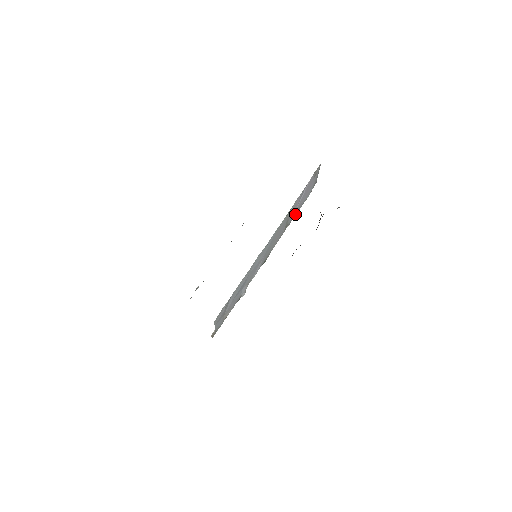
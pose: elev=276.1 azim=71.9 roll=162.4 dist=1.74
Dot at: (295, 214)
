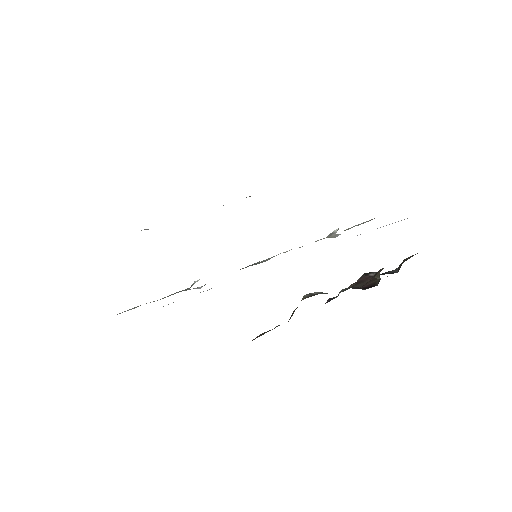
Dot at: occluded
